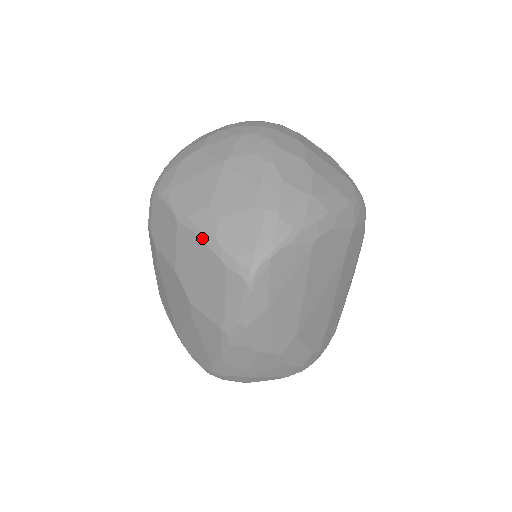
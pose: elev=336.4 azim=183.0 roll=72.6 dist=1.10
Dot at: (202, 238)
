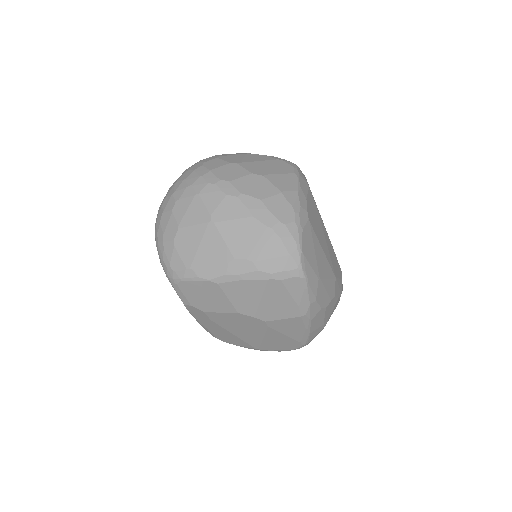
Dot at: (248, 278)
